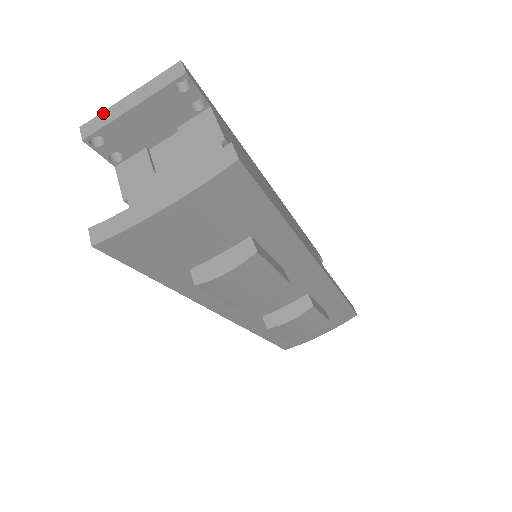
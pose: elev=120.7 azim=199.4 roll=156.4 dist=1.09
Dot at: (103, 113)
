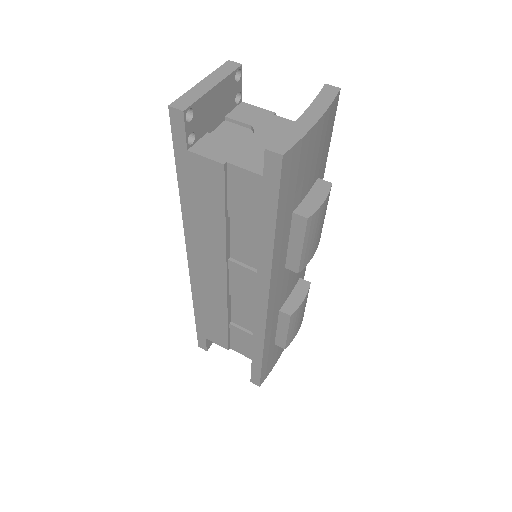
Dot at: (186, 94)
